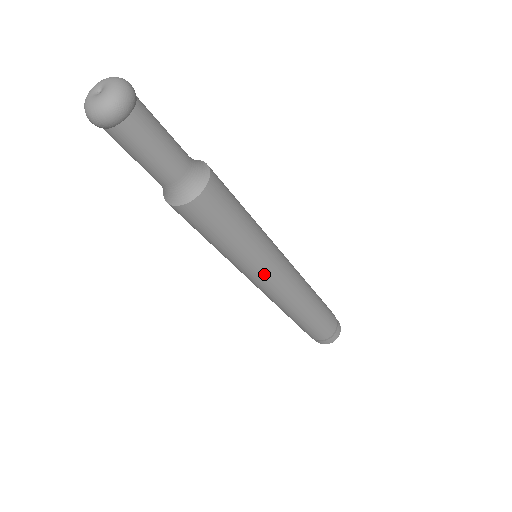
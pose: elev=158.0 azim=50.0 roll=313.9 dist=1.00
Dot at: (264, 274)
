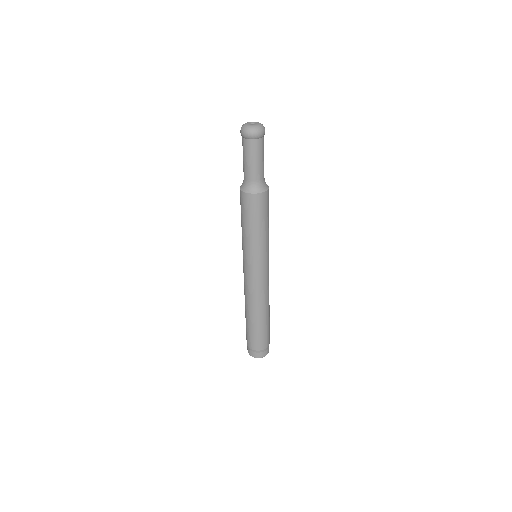
Dot at: (247, 263)
